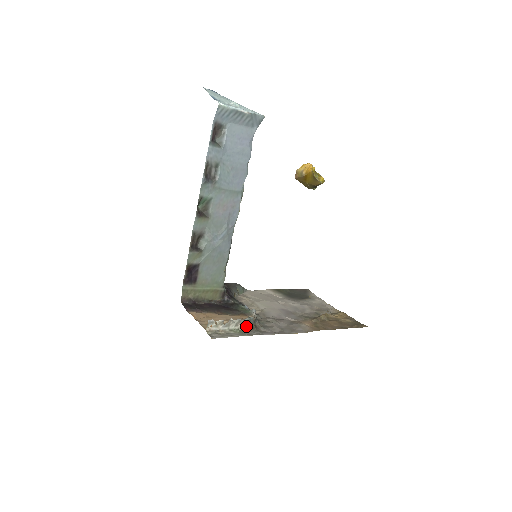
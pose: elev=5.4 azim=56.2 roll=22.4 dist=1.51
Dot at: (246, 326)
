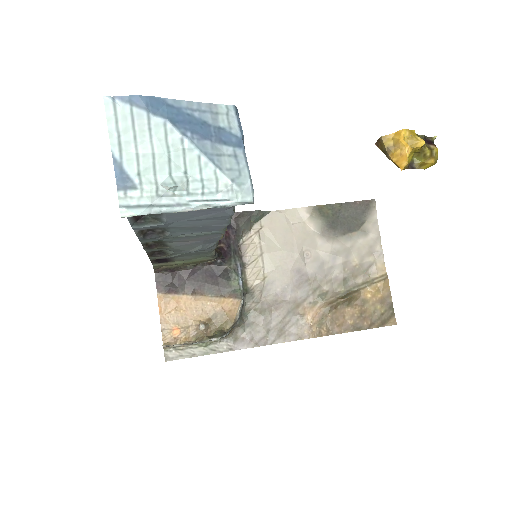
Dot at: occluded
